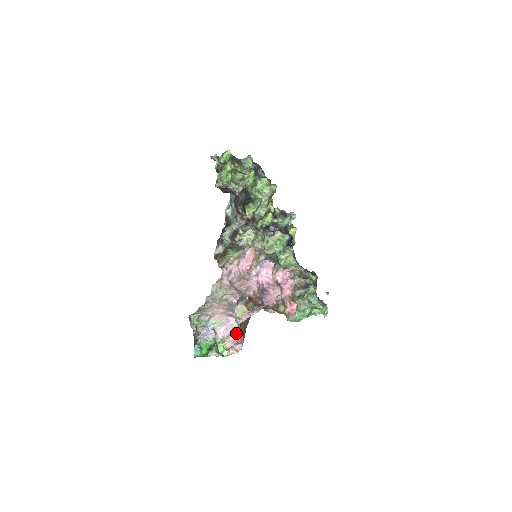
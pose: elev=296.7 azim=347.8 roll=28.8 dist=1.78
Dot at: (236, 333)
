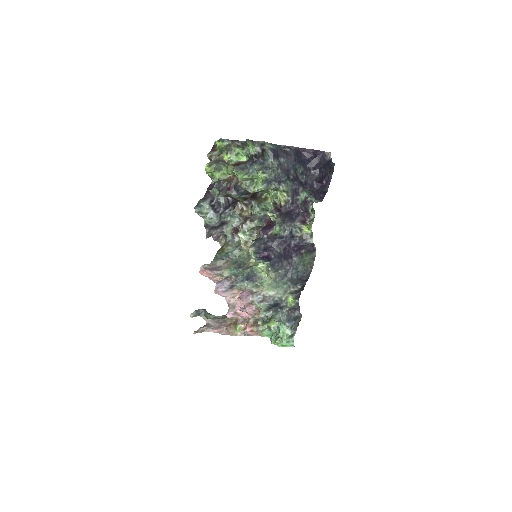
Dot at: occluded
